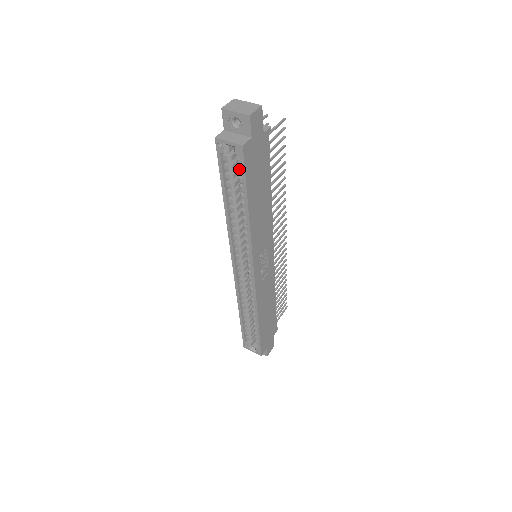
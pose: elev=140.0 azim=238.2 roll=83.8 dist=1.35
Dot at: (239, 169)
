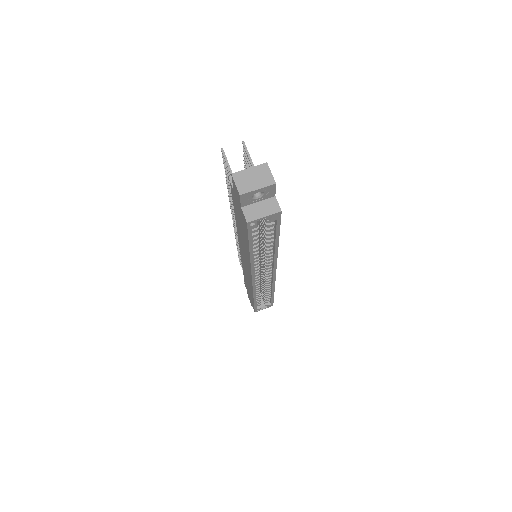
Dot at: (269, 225)
